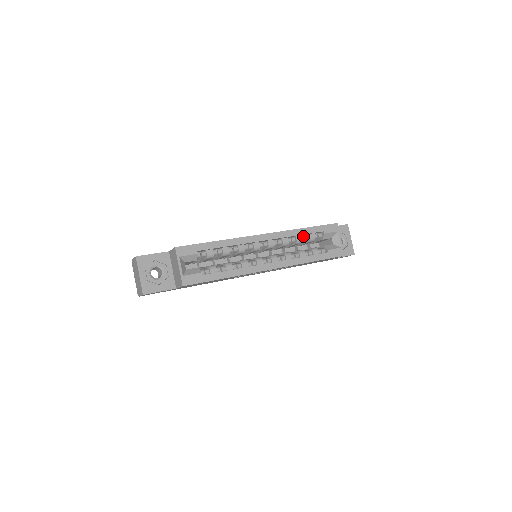
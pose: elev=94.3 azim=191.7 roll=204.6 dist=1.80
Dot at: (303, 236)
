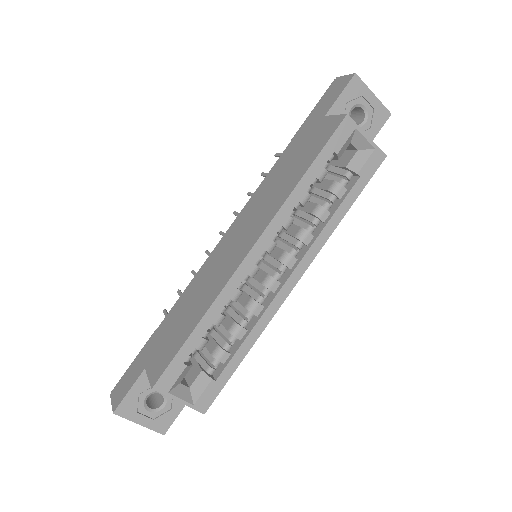
Dot at: occluded
